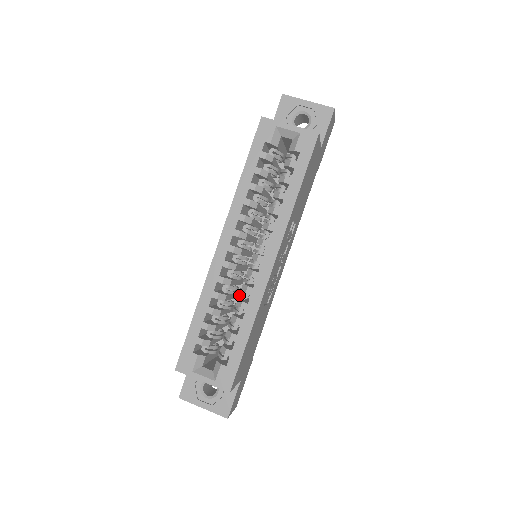
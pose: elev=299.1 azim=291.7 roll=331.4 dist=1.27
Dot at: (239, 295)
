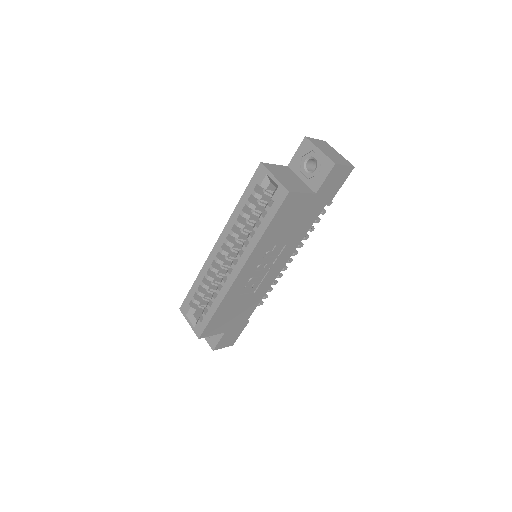
Dot at: occluded
